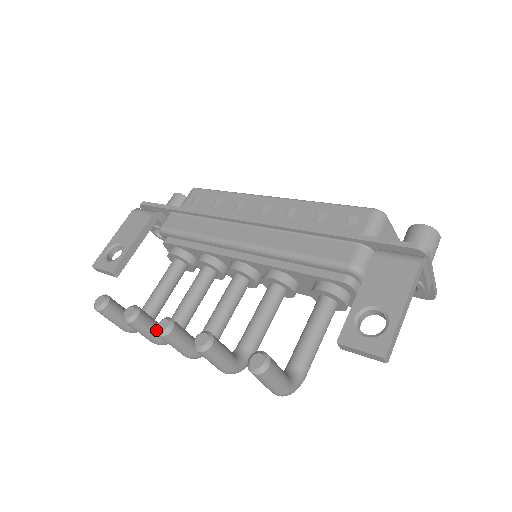
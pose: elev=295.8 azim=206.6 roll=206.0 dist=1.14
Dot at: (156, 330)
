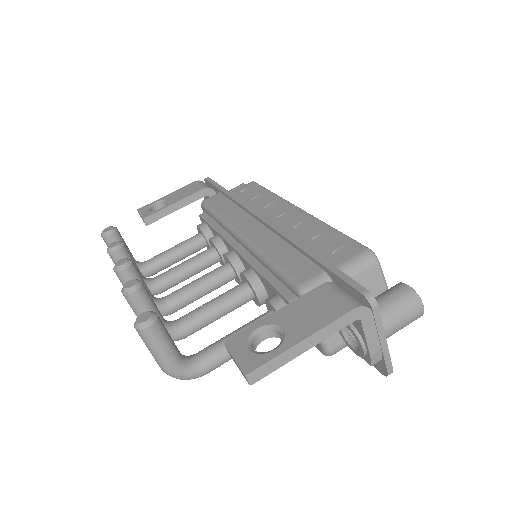
Dot at: (115, 264)
